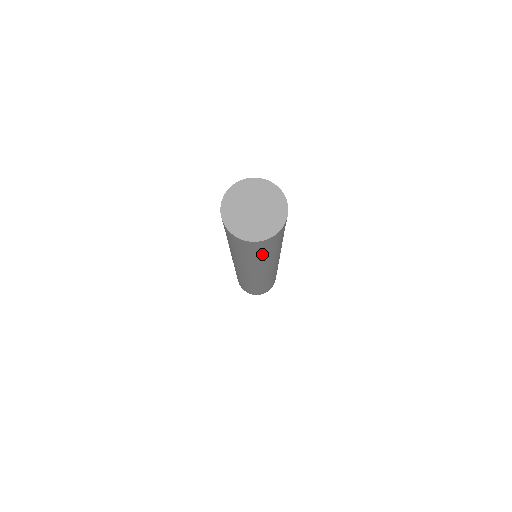
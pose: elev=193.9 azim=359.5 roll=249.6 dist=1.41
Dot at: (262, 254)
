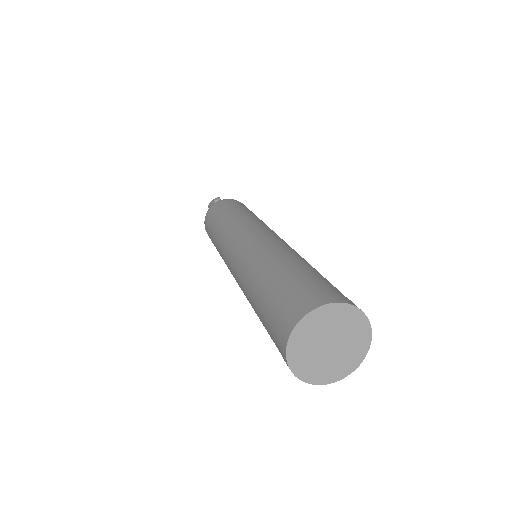
Dot at: occluded
